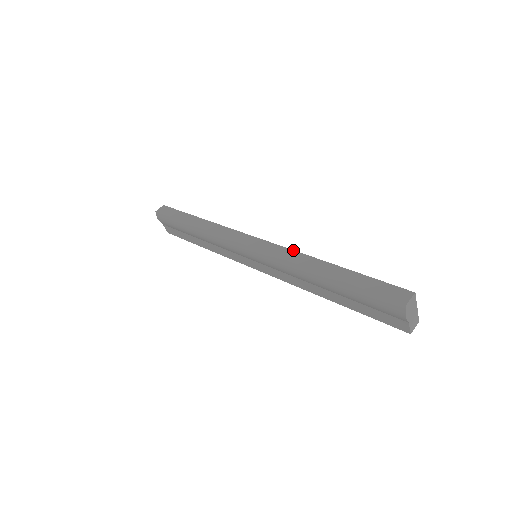
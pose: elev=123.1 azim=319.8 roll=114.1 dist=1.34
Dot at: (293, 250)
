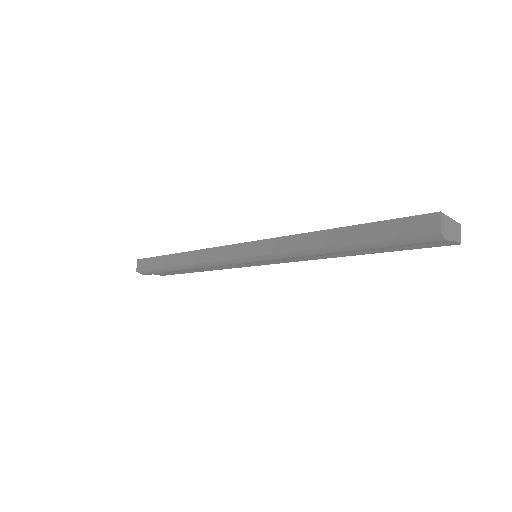
Dot at: (286, 236)
